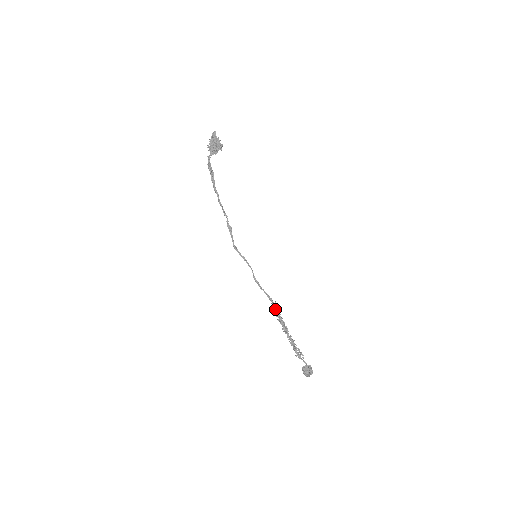
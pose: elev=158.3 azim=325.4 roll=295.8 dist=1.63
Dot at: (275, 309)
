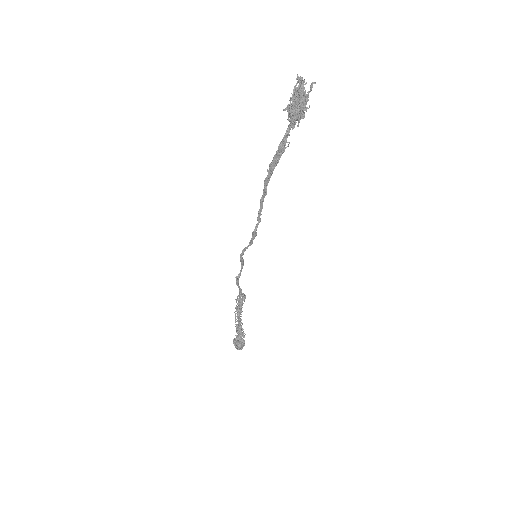
Dot at: (241, 302)
